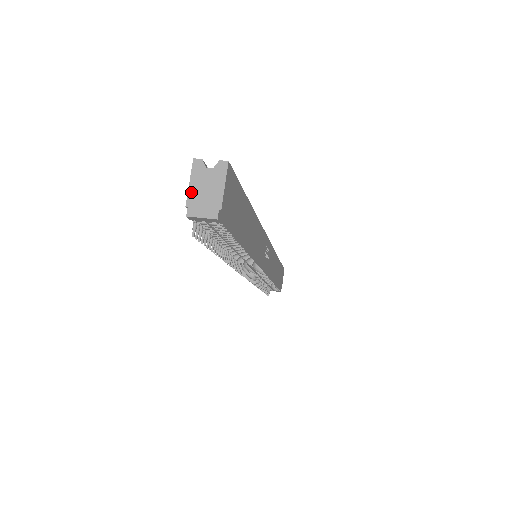
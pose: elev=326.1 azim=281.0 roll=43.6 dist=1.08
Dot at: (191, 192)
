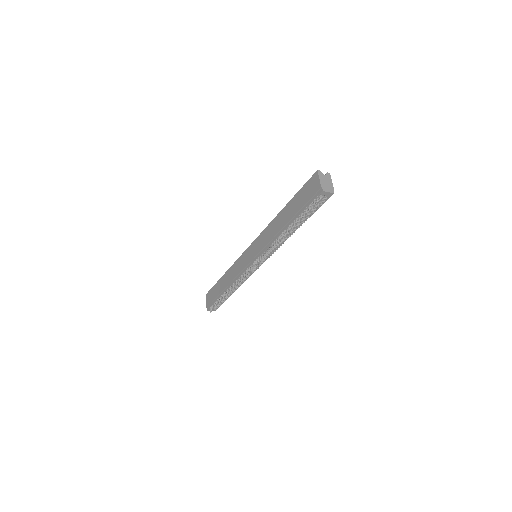
Dot at: (321, 182)
